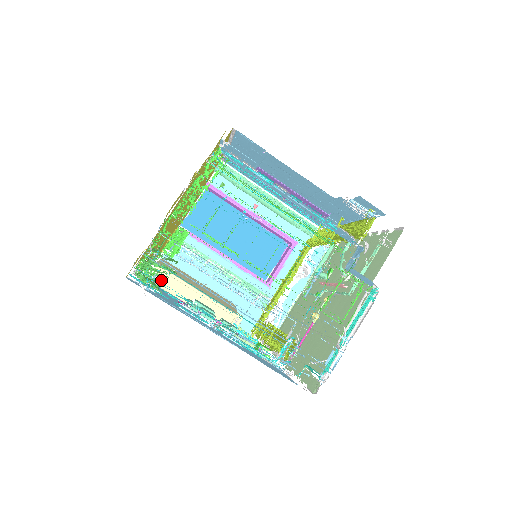
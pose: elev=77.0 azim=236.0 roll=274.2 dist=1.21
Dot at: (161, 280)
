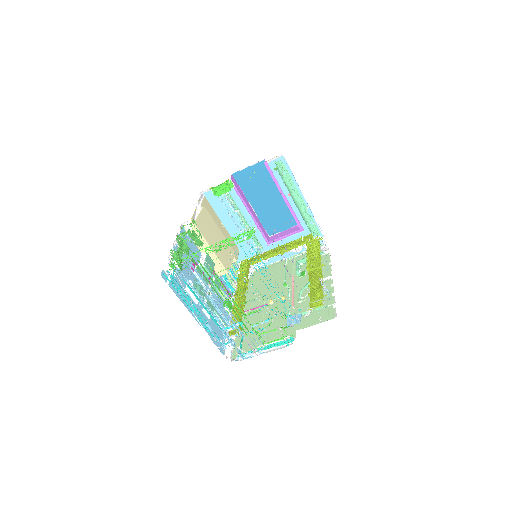
Dot at: occluded
